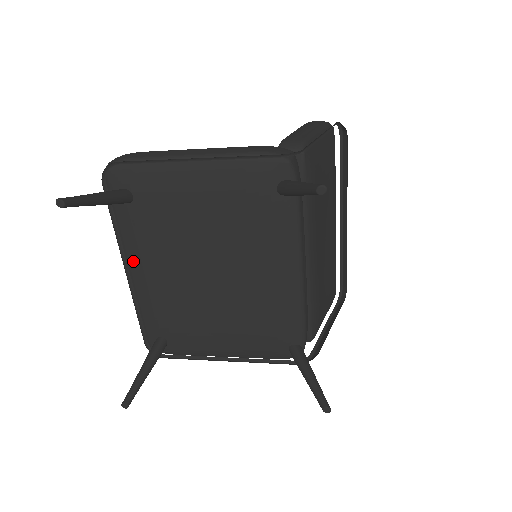
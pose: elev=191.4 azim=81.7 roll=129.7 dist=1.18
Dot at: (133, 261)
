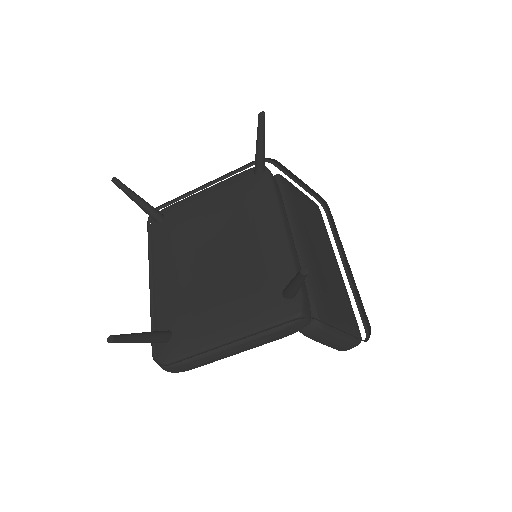
Dot at: (157, 272)
